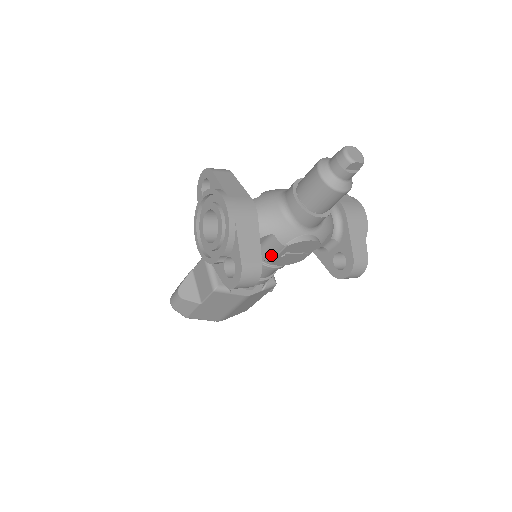
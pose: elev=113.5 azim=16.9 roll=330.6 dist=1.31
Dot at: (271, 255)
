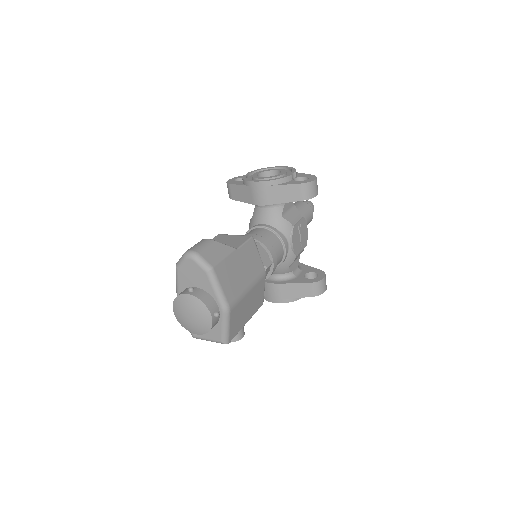
Dot at: (294, 221)
